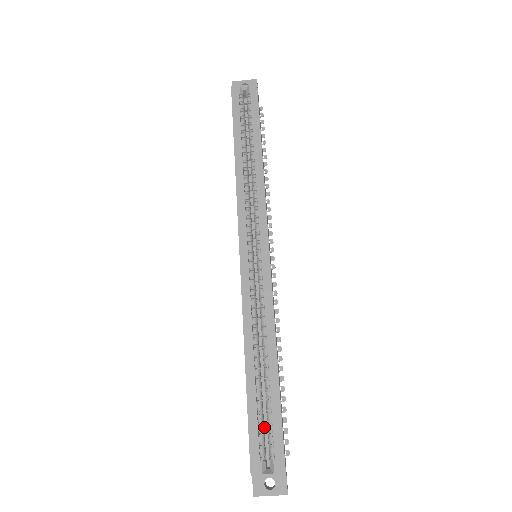
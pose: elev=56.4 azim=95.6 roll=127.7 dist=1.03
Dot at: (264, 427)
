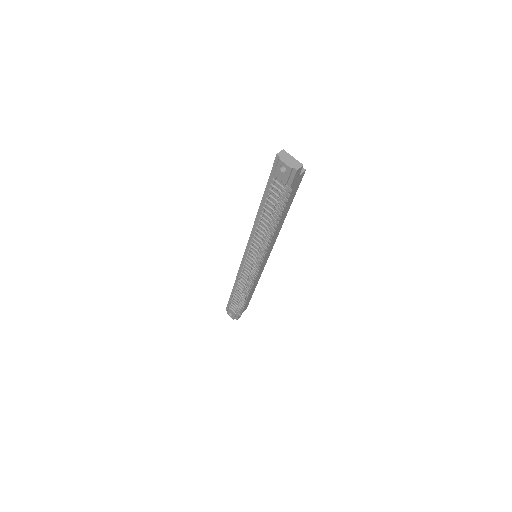
Dot at: occluded
